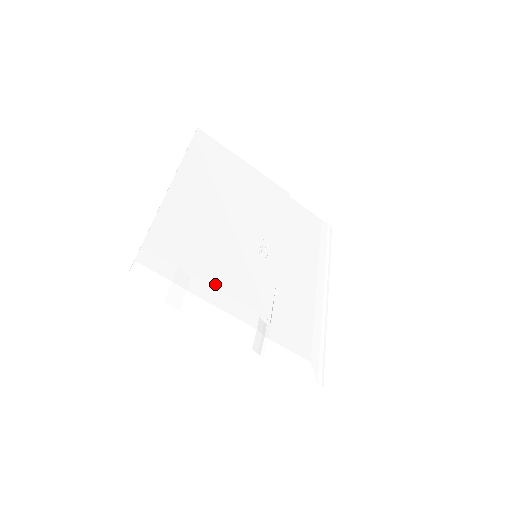
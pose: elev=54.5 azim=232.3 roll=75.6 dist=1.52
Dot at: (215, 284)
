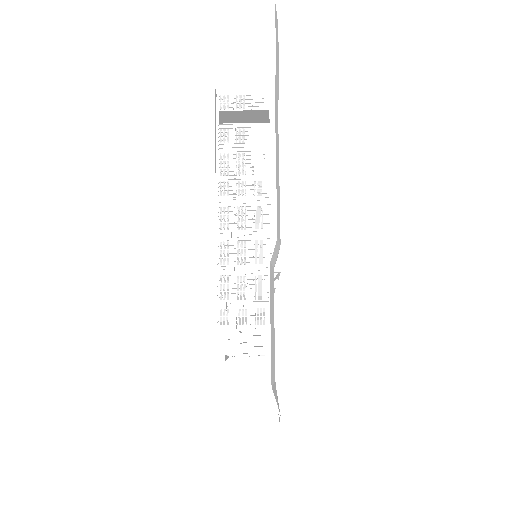
Dot at: occluded
